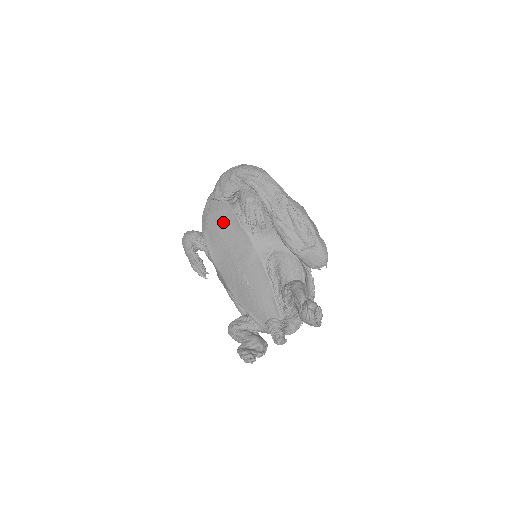
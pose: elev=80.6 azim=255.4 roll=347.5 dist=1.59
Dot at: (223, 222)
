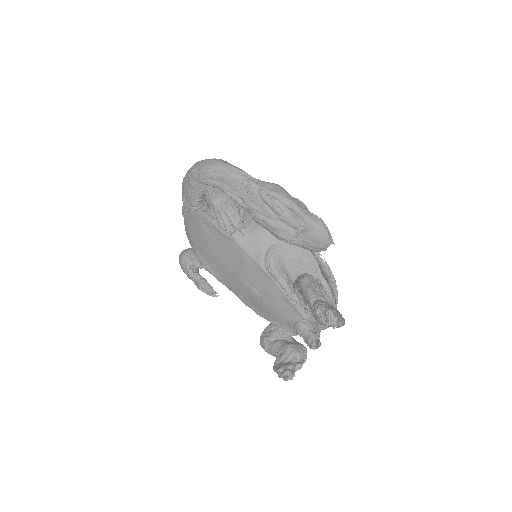
Dot at: (205, 234)
